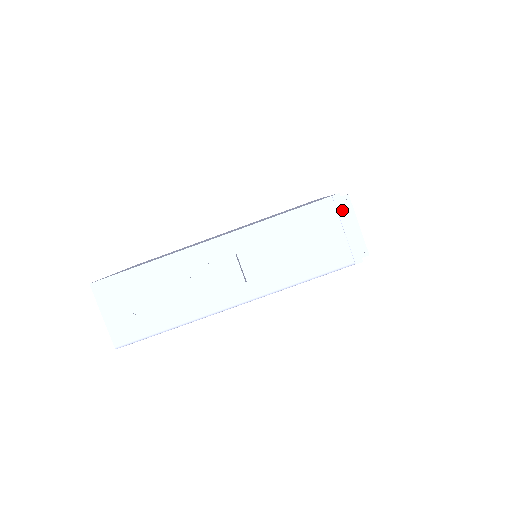
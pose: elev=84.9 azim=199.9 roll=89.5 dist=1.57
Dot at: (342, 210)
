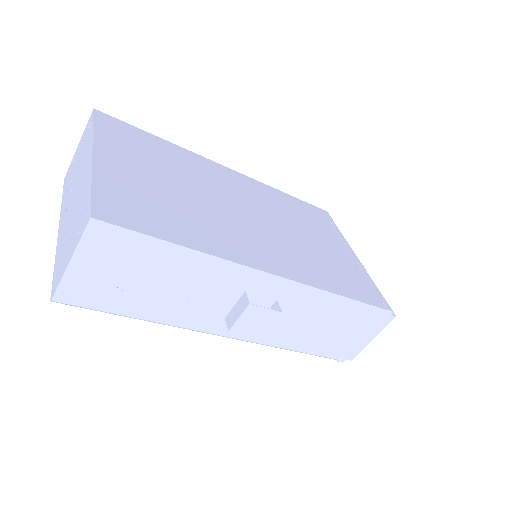
Dot at: (379, 324)
